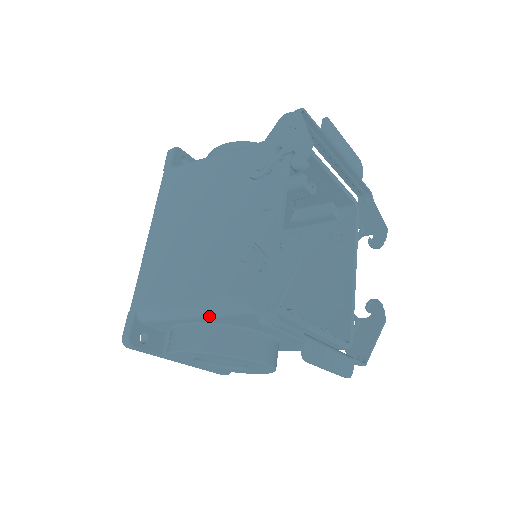
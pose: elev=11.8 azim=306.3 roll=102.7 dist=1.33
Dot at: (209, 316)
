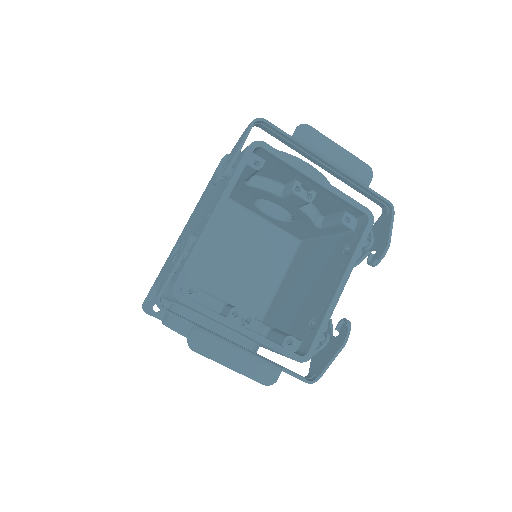
Dot at: (167, 297)
